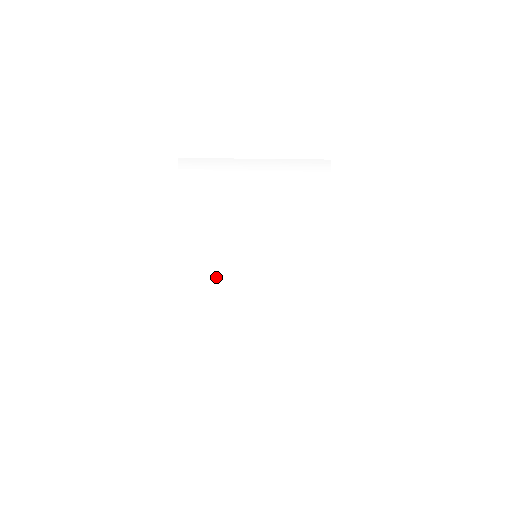
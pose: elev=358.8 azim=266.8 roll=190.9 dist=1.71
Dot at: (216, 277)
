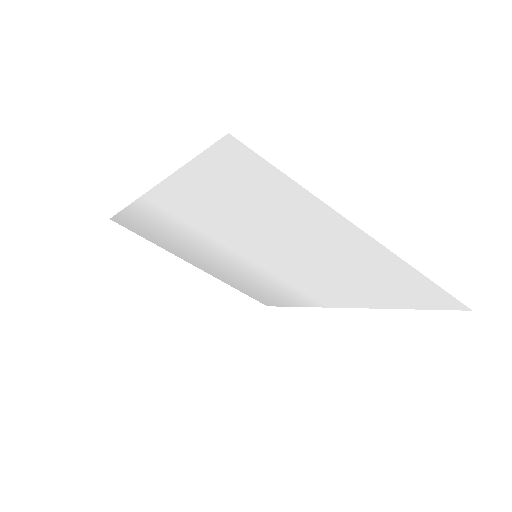
Dot at: (220, 220)
